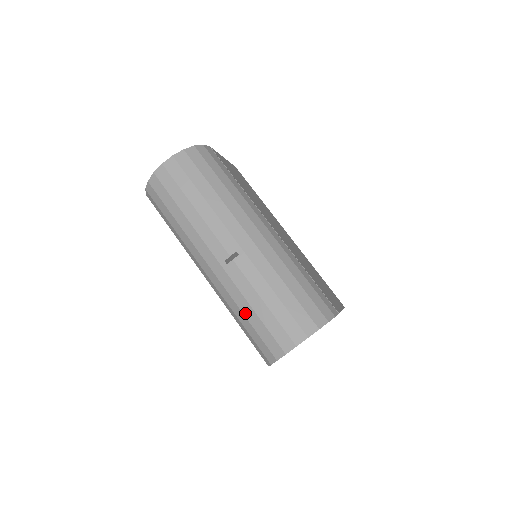
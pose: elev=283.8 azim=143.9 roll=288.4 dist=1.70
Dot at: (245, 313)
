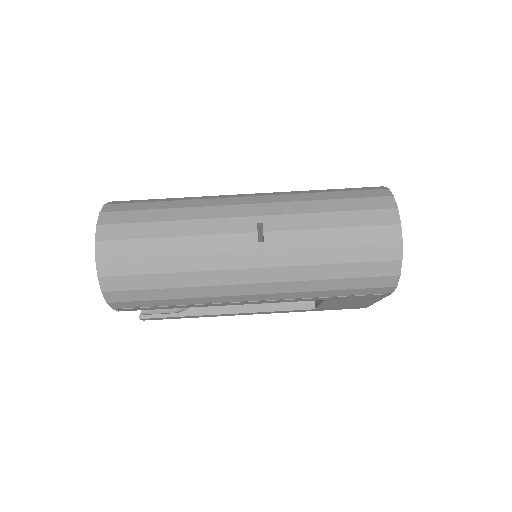
Dot at: (329, 261)
